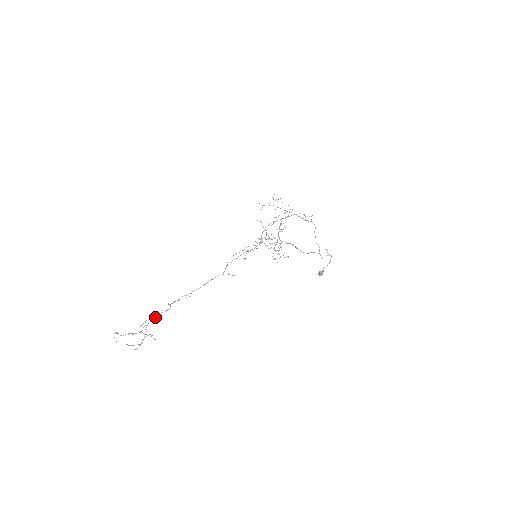
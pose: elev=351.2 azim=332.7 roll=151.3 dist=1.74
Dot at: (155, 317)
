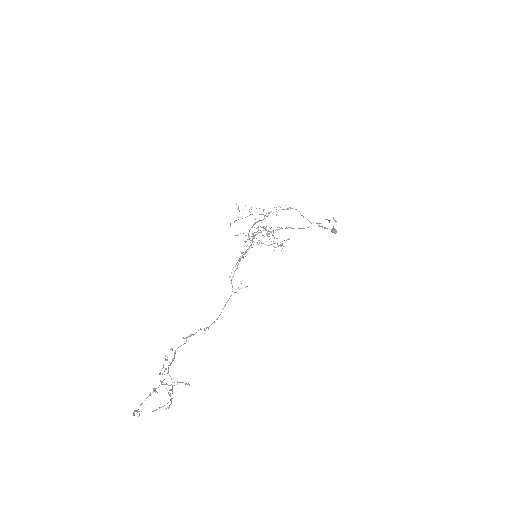
Dot at: occluded
